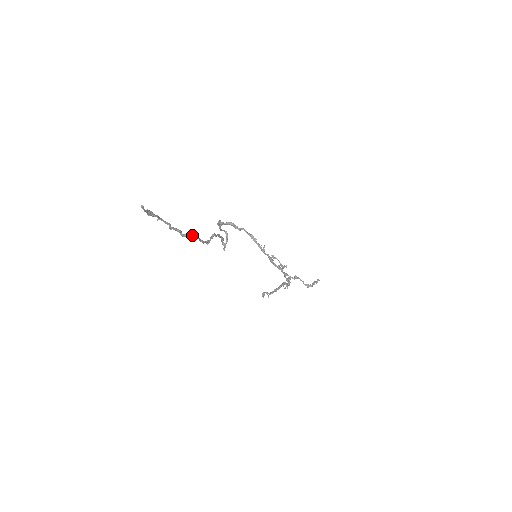
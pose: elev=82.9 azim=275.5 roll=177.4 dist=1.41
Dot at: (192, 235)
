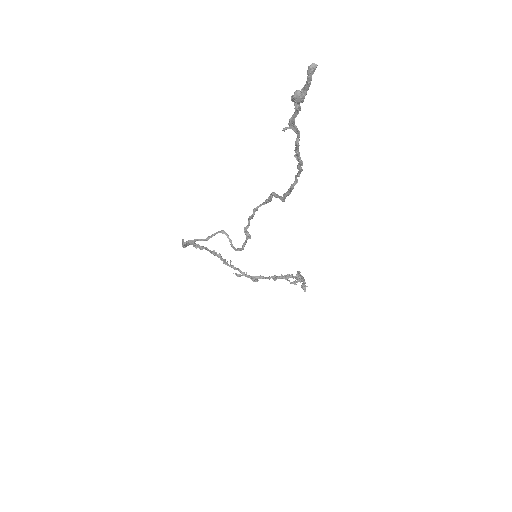
Dot at: (298, 167)
